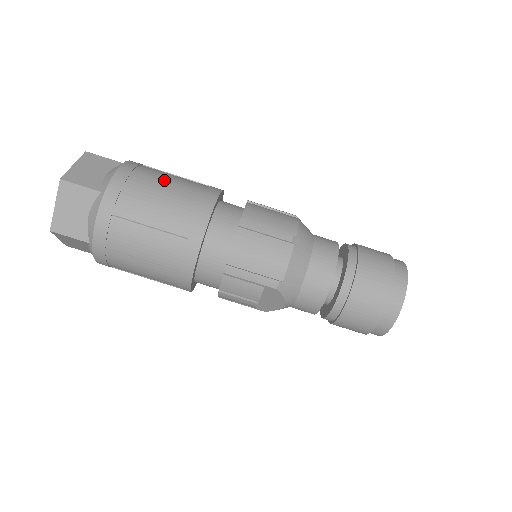
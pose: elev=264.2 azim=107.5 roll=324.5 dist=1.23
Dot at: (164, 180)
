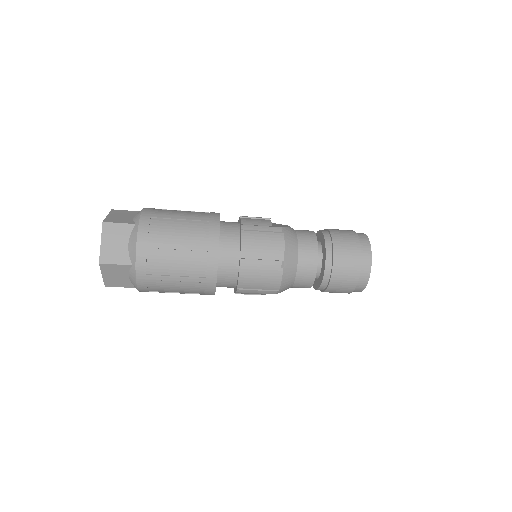
Dot at: (174, 240)
